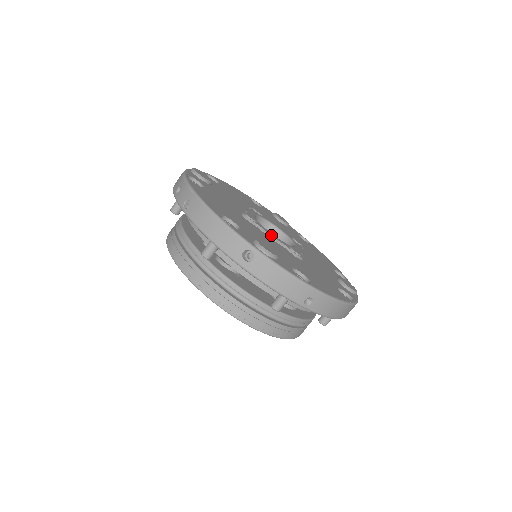
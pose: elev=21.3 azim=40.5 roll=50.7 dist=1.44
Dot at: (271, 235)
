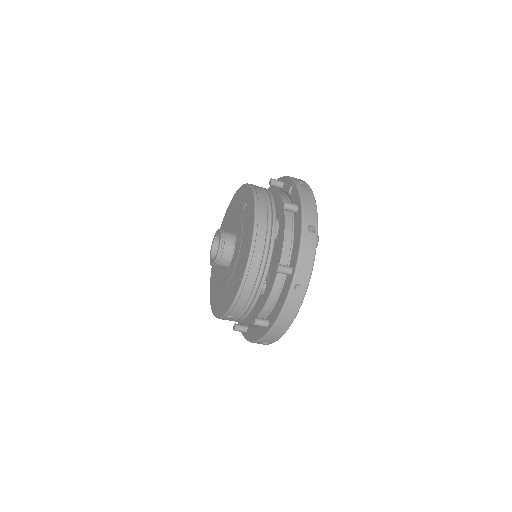
Dot at: occluded
